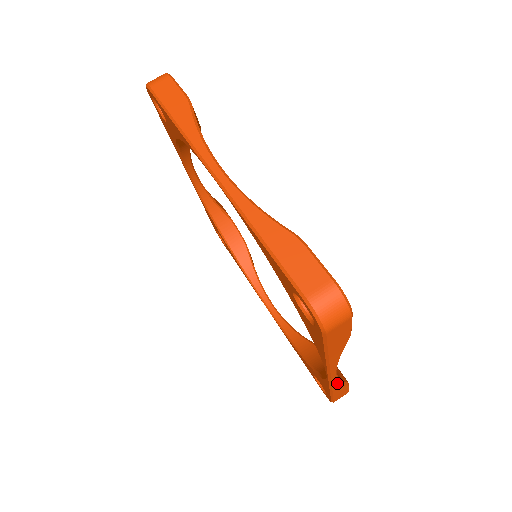
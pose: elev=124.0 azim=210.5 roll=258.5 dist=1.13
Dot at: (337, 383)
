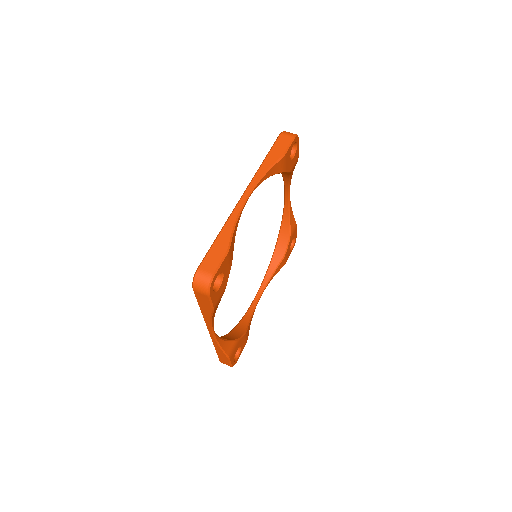
Dot at: (216, 344)
